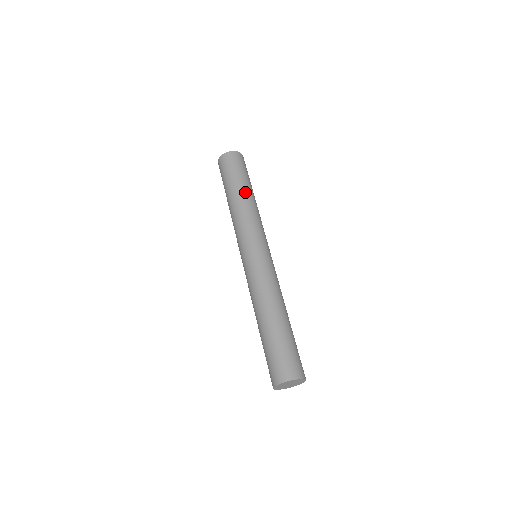
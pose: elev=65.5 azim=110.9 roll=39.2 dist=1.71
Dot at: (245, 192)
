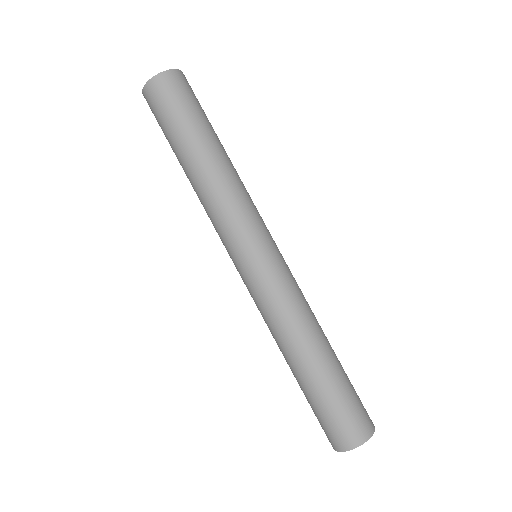
Dot at: (215, 150)
